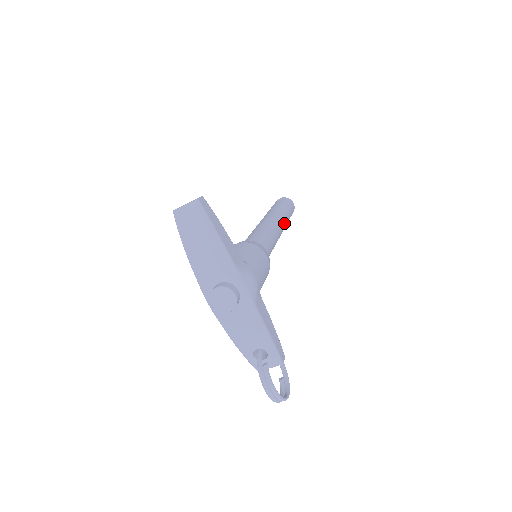
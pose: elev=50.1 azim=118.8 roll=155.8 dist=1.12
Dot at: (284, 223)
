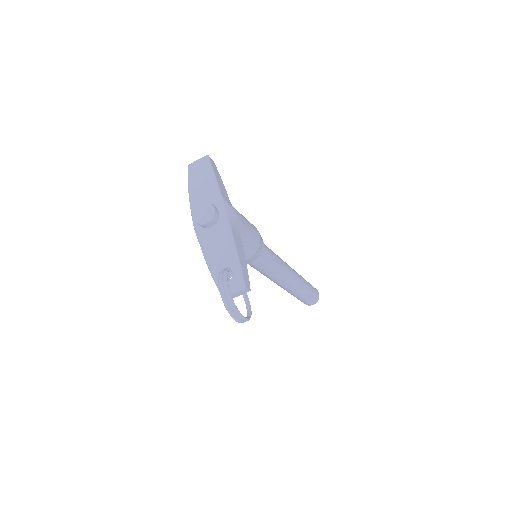
Dot at: (298, 277)
